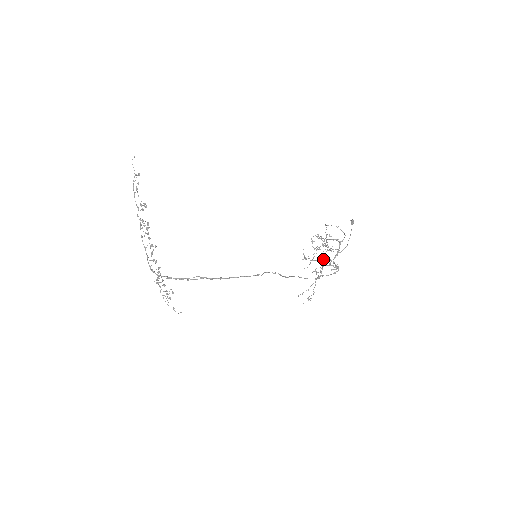
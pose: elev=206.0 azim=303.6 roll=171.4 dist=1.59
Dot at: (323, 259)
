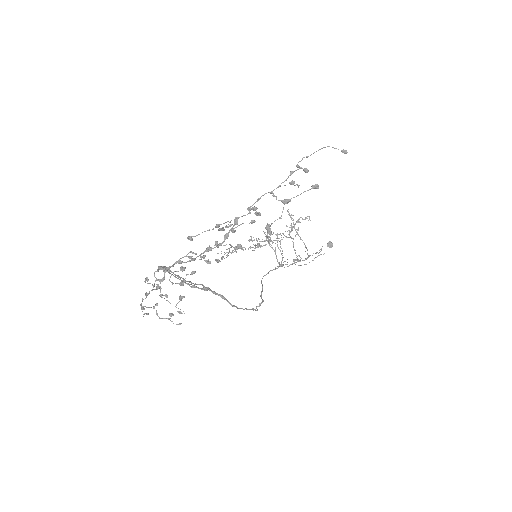
Dot at: occluded
